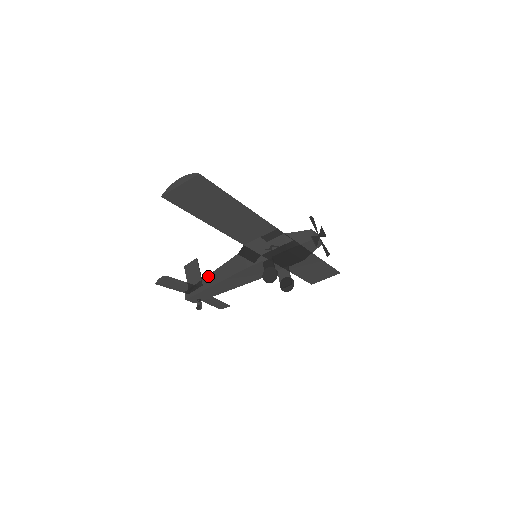
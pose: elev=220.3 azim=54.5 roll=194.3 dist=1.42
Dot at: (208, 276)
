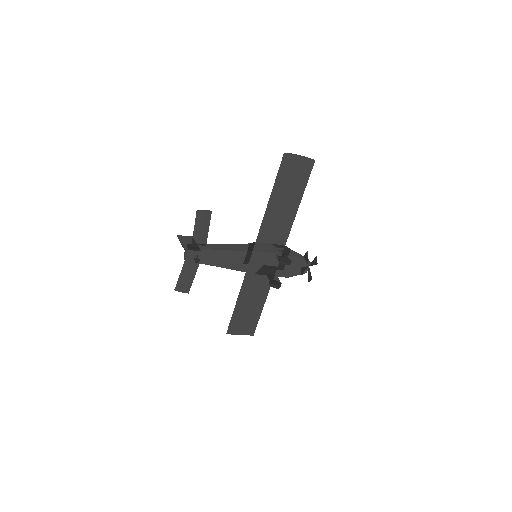
Dot at: (217, 244)
